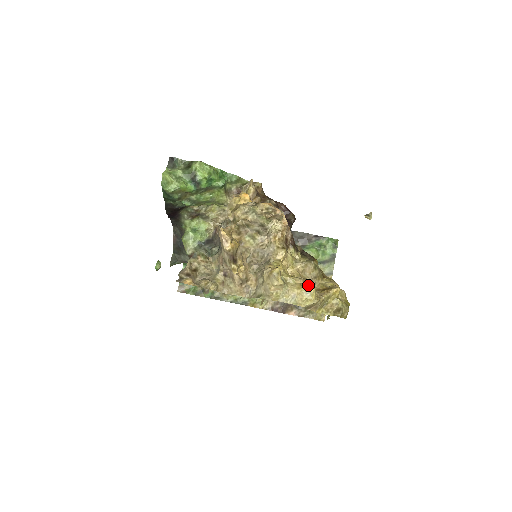
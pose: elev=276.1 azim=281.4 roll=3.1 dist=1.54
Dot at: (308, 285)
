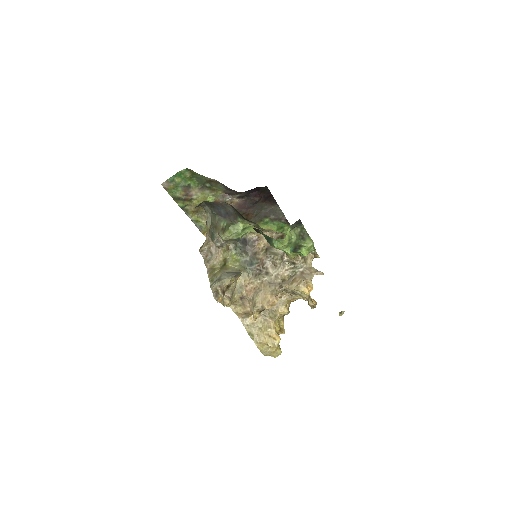
Dot at: occluded
